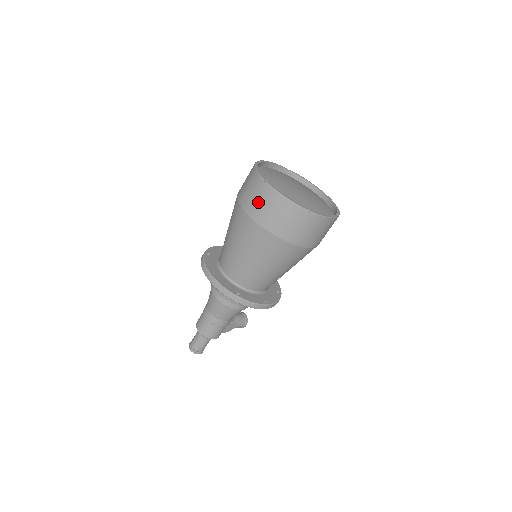
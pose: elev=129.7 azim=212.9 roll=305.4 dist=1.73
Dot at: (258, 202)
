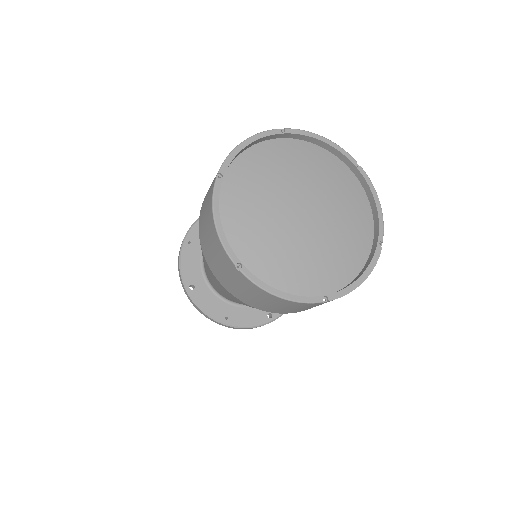
Dot at: (206, 200)
